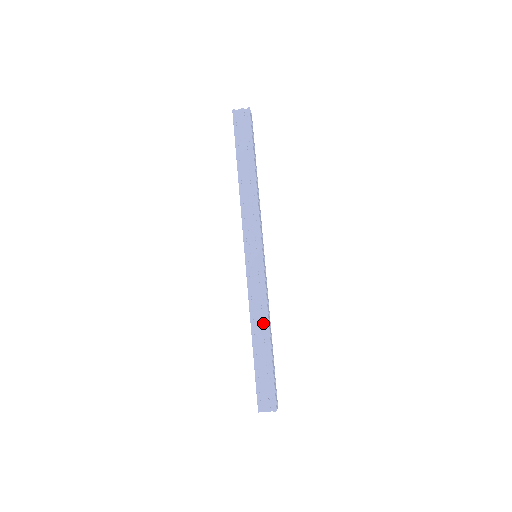
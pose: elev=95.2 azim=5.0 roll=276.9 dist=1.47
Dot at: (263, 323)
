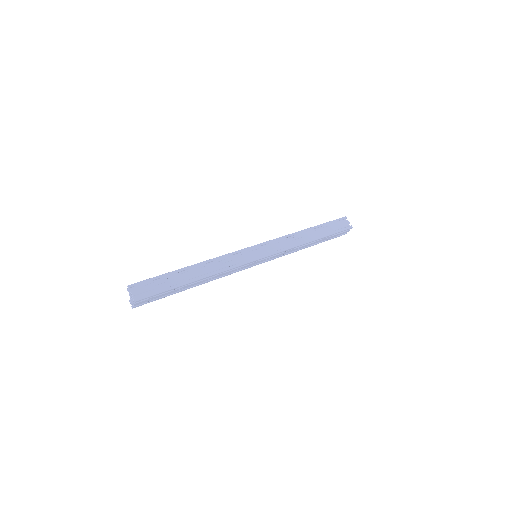
Dot at: (208, 272)
